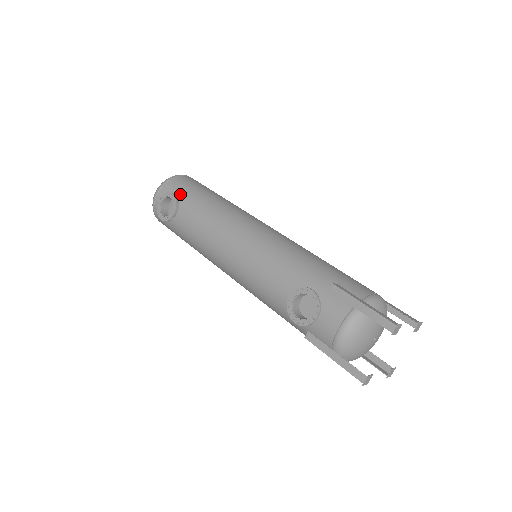
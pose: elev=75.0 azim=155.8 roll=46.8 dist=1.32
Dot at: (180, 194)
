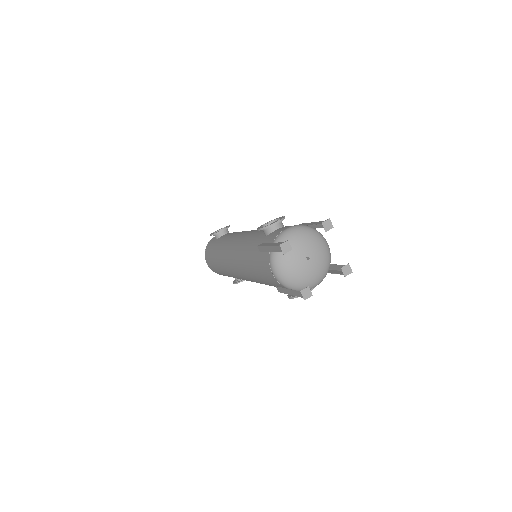
Dot at: occluded
